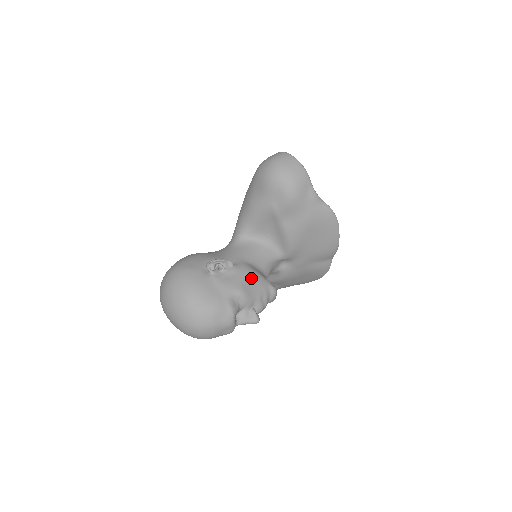
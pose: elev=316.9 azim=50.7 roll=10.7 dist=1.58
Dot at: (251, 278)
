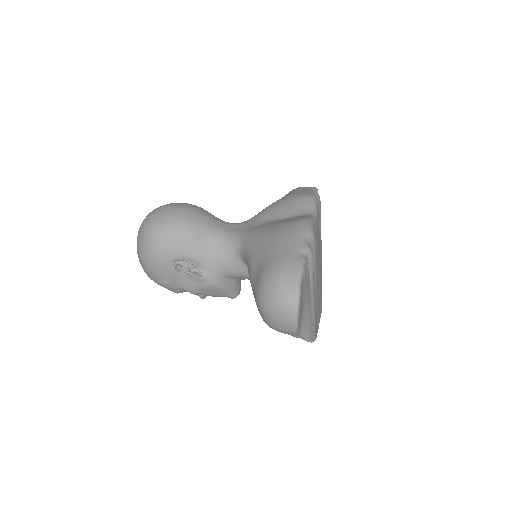
Dot at: (211, 290)
